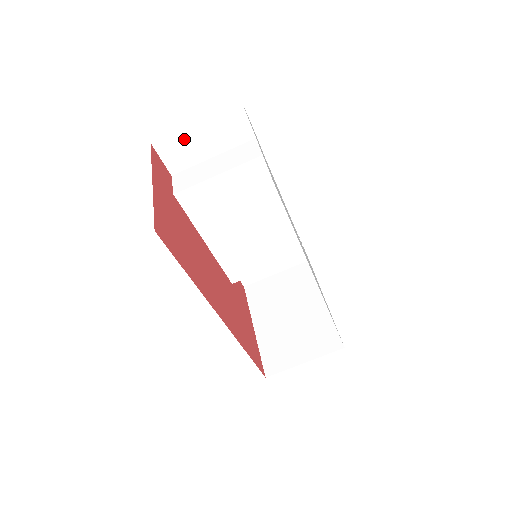
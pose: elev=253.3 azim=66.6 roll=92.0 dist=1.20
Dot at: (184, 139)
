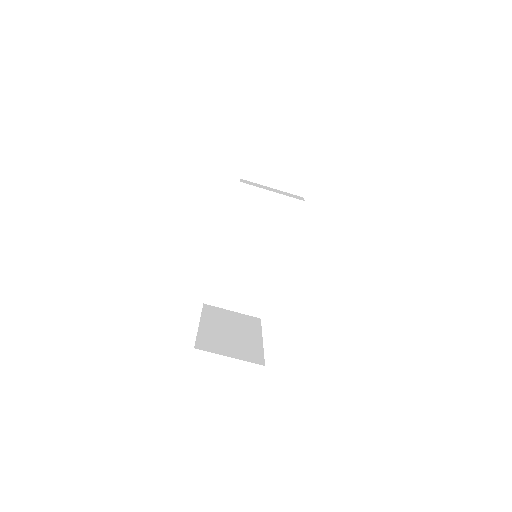
Dot at: (266, 164)
